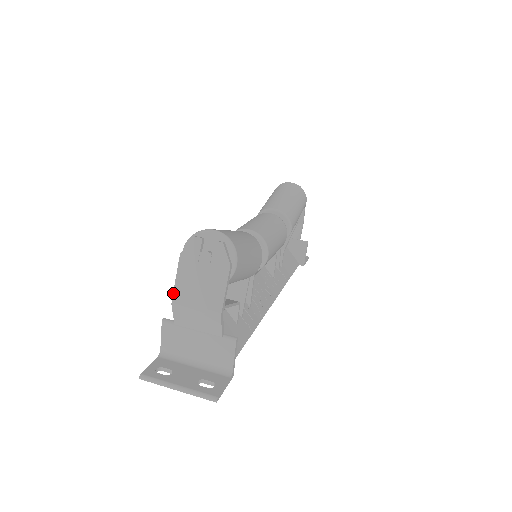
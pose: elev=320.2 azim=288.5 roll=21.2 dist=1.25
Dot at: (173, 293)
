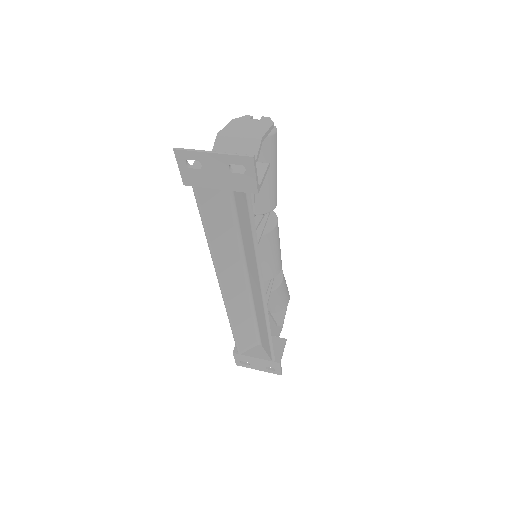
Dot at: (220, 130)
